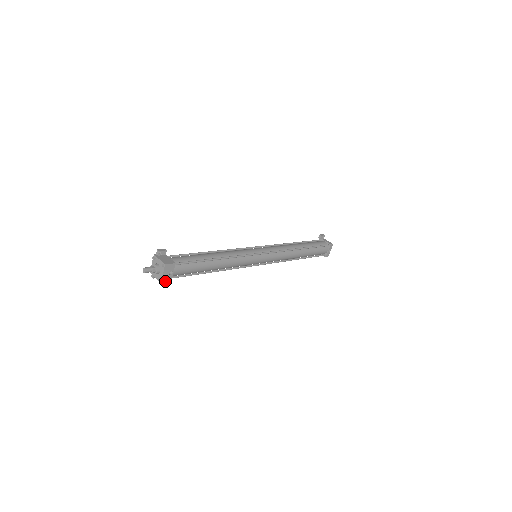
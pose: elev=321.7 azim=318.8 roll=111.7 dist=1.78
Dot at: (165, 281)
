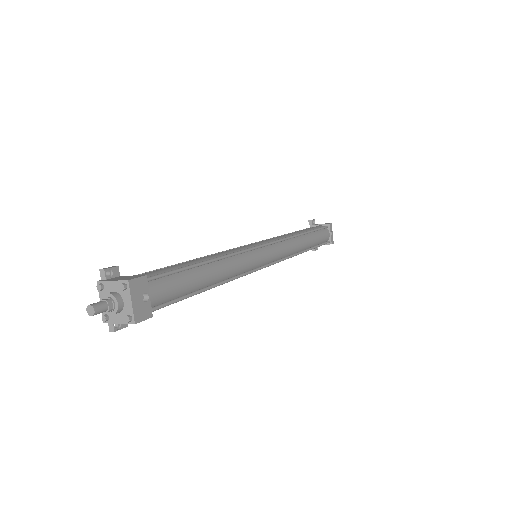
Dot at: (141, 318)
